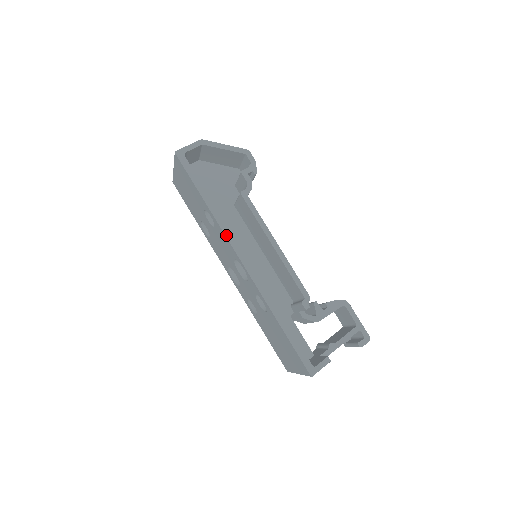
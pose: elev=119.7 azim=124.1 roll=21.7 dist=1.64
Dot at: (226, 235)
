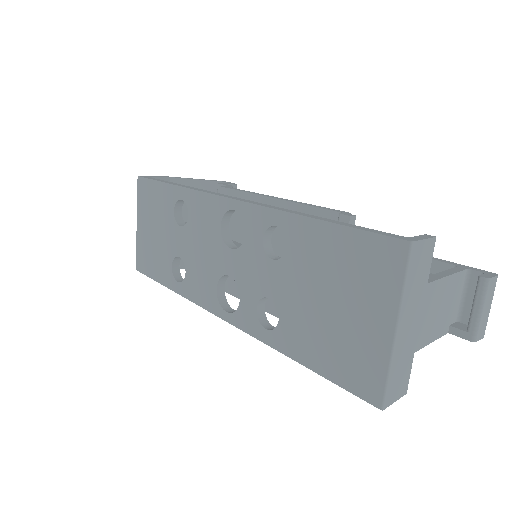
Dot at: (203, 191)
